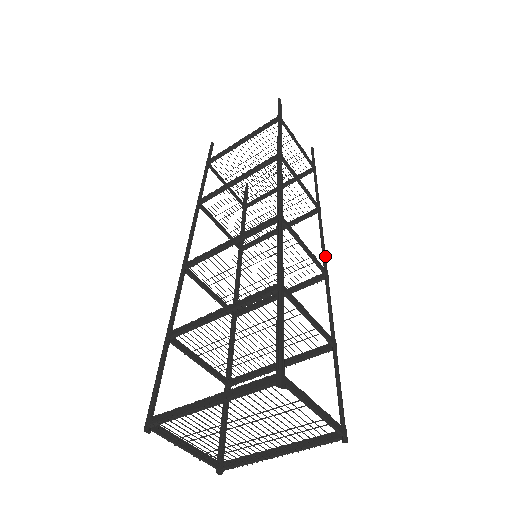
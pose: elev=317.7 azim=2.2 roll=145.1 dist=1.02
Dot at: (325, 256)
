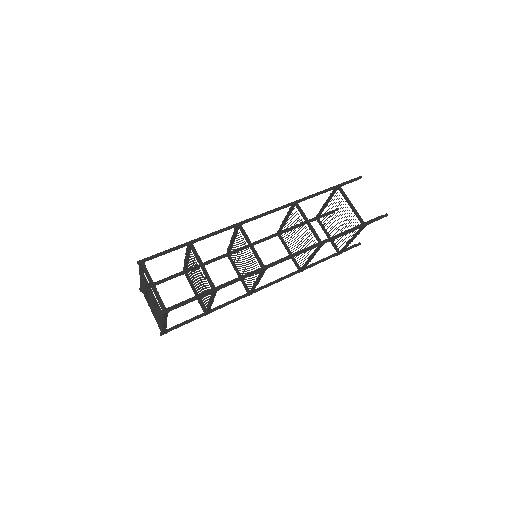
Dot at: occluded
